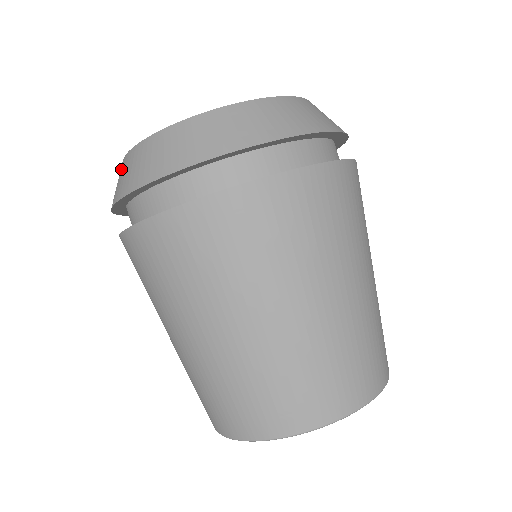
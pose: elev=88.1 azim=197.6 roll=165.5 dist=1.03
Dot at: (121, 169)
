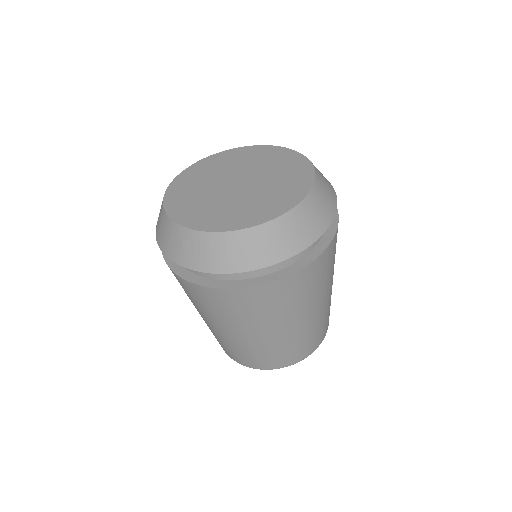
Dot at: occluded
